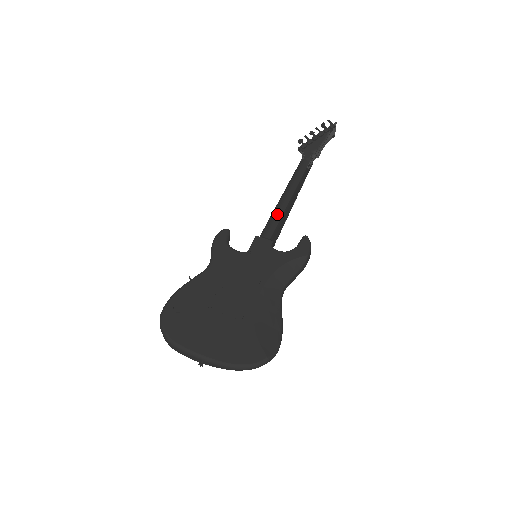
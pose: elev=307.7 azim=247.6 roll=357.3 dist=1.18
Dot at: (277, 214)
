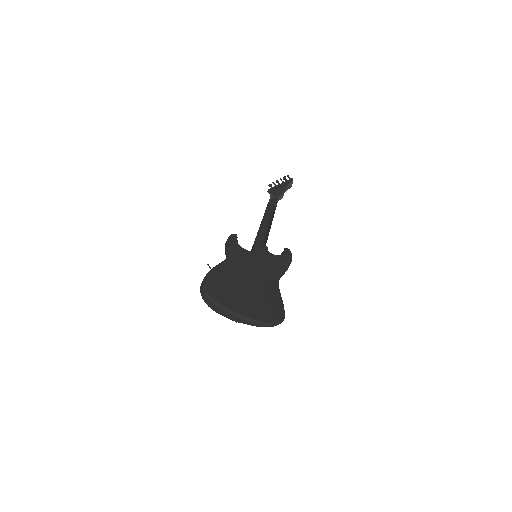
Dot at: (263, 231)
